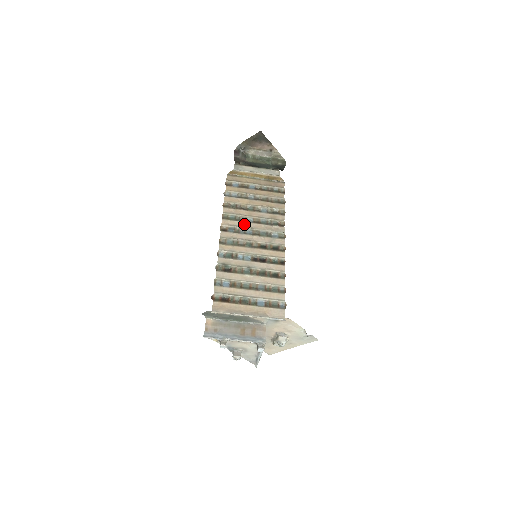
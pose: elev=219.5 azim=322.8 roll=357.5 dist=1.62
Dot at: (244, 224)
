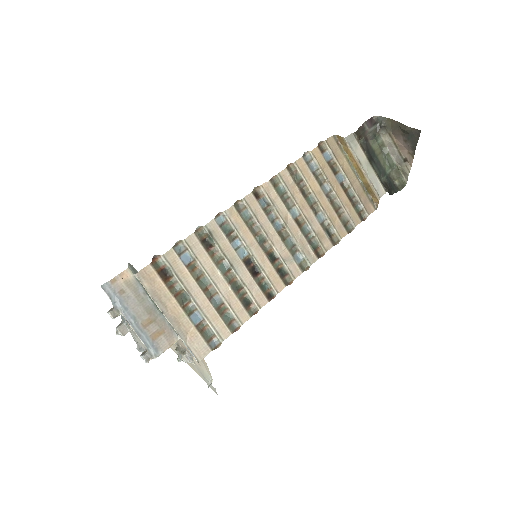
Dot at: (284, 210)
